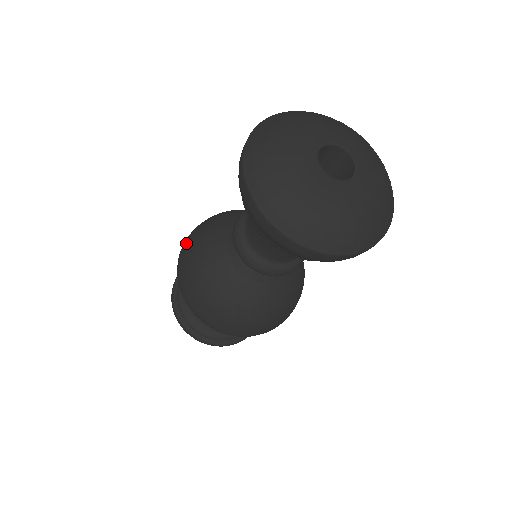
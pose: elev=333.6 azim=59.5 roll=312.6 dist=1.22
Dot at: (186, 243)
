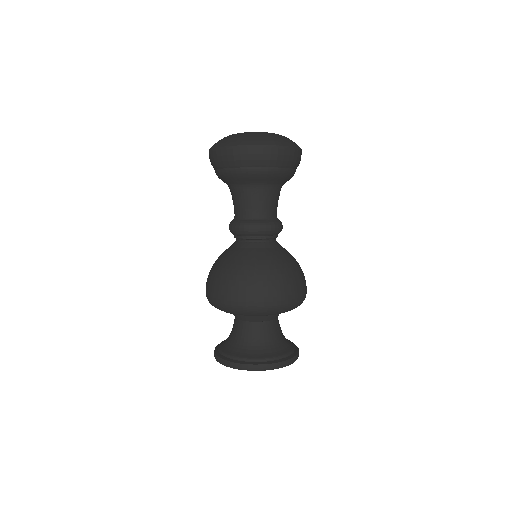
Dot at: occluded
